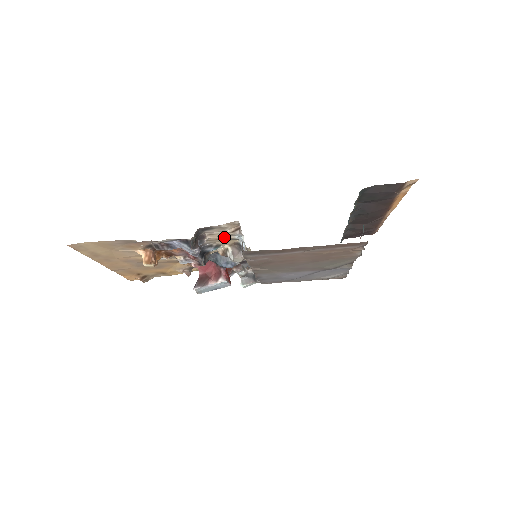
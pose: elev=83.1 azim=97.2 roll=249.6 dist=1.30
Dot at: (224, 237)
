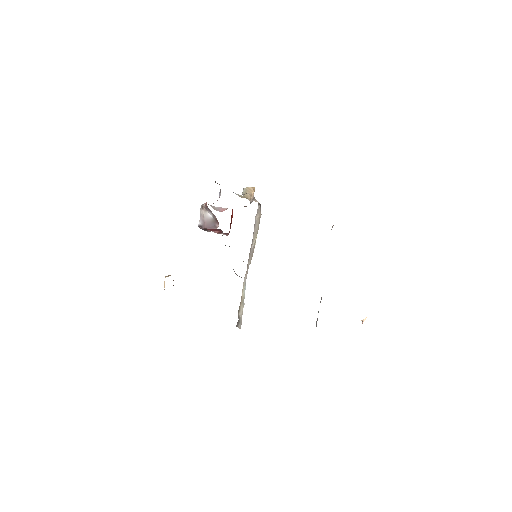
Dot at: occluded
